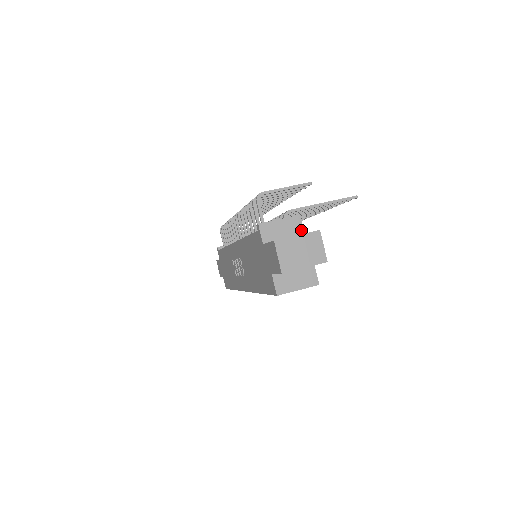
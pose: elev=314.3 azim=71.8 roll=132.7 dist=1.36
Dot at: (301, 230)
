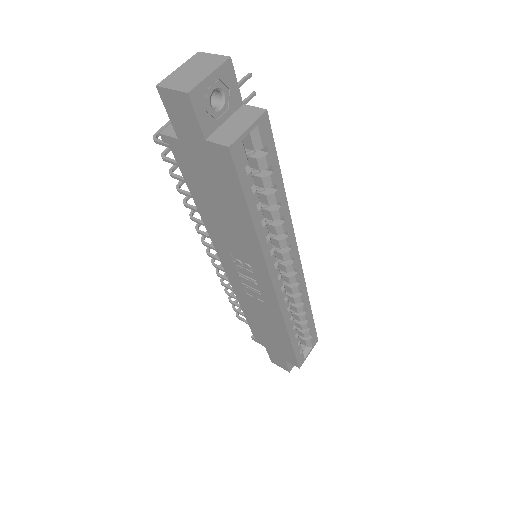
Dot at: occluded
